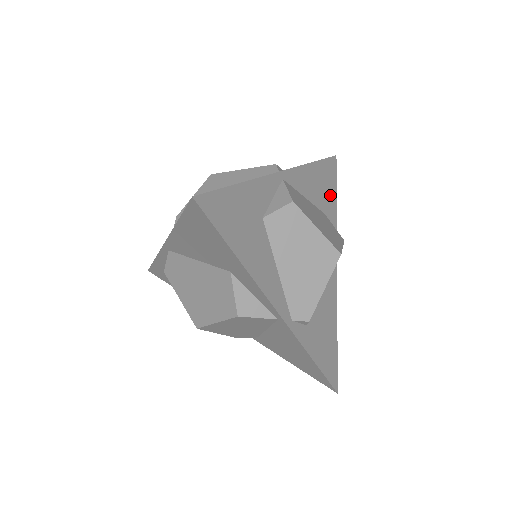
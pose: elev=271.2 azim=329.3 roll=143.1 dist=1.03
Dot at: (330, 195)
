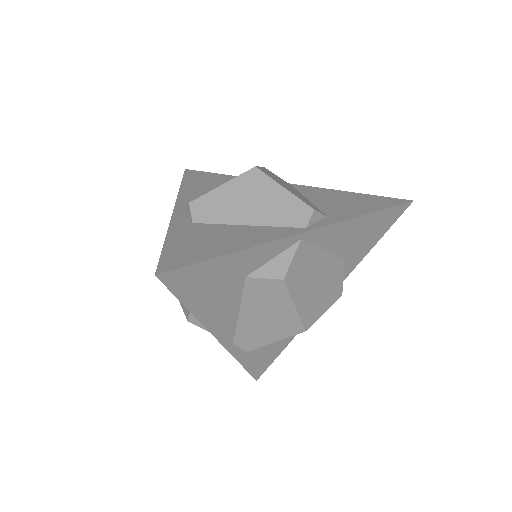
Dot at: (369, 241)
